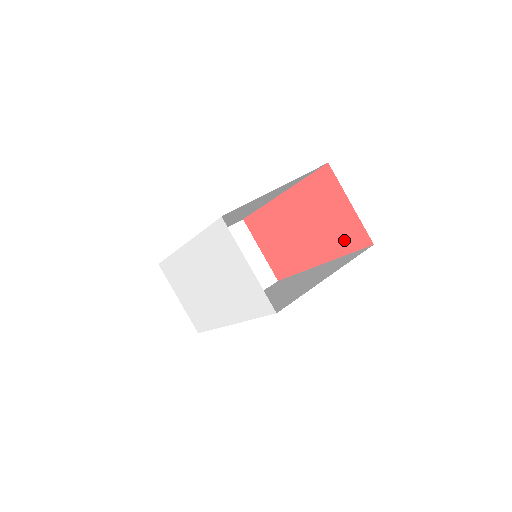
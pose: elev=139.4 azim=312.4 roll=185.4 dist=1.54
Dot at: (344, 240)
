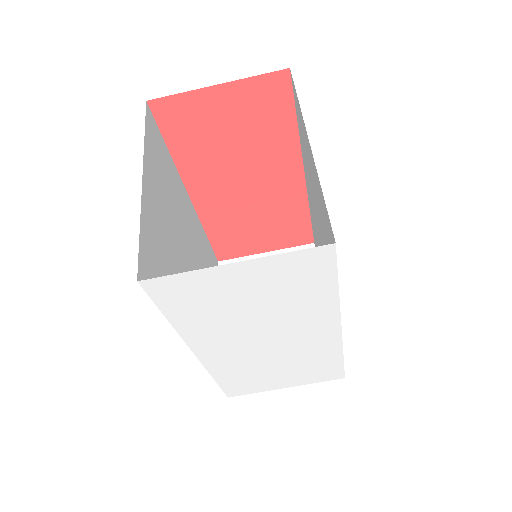
Dot at: (273, 118)
